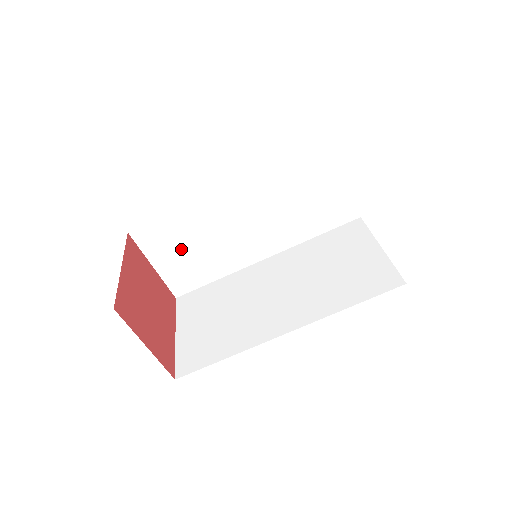
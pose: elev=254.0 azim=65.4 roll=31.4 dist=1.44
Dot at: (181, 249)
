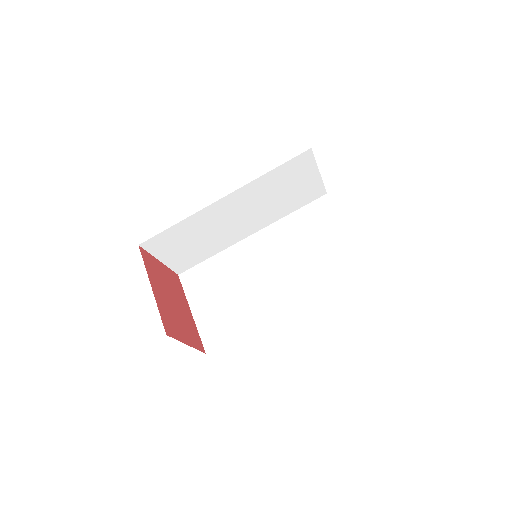
Dot at: (183, 245)
